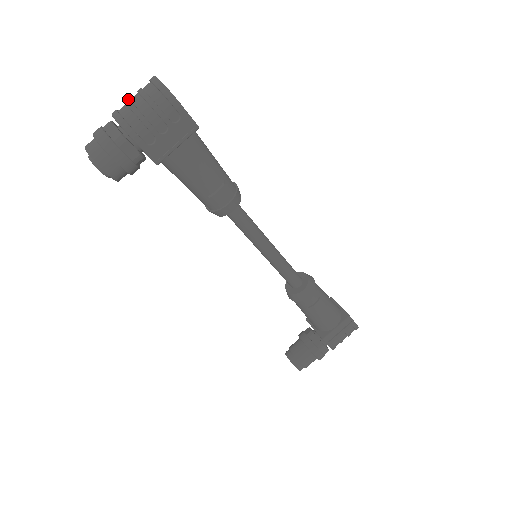
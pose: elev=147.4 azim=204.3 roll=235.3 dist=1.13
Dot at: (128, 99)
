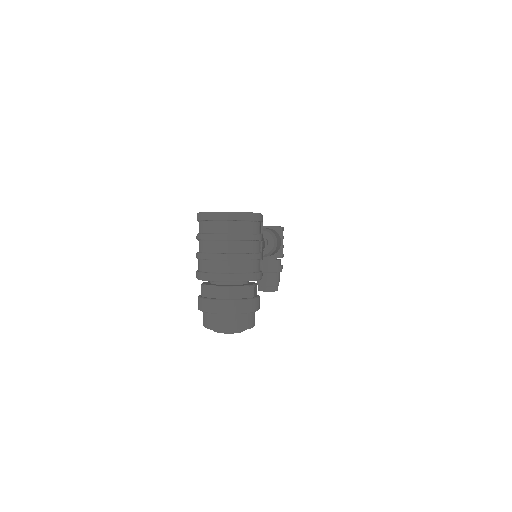
Dot at: (220, 254)
